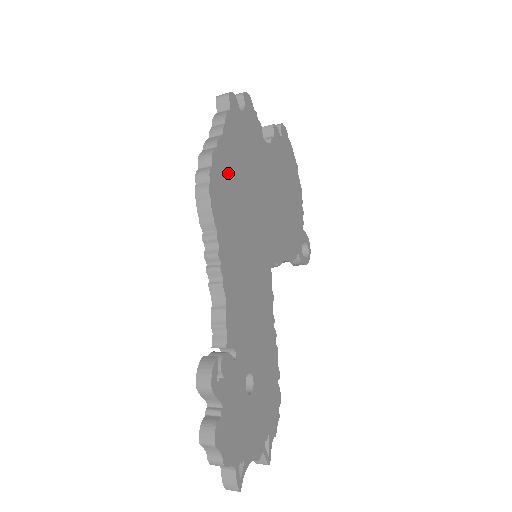
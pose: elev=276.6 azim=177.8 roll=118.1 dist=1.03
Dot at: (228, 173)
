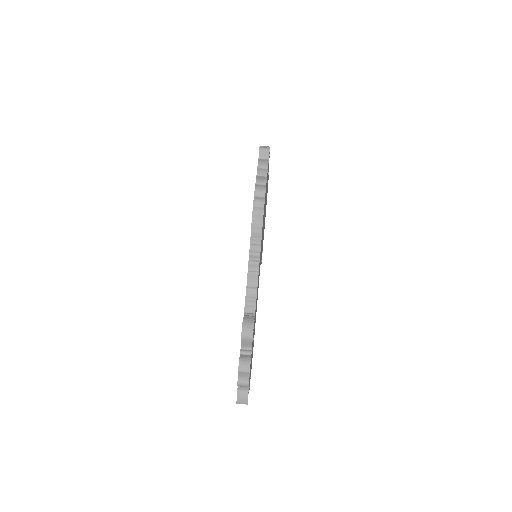
Dot at: occluded
